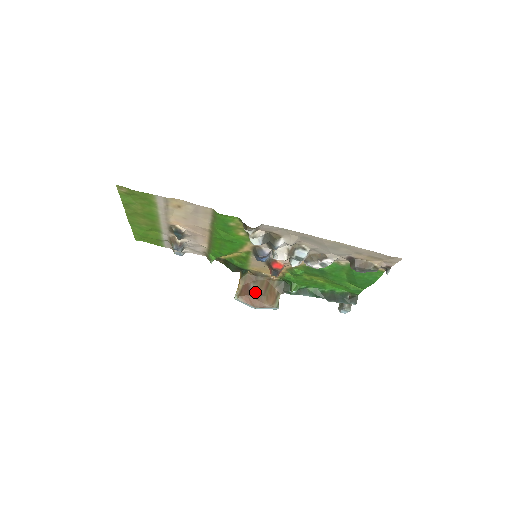
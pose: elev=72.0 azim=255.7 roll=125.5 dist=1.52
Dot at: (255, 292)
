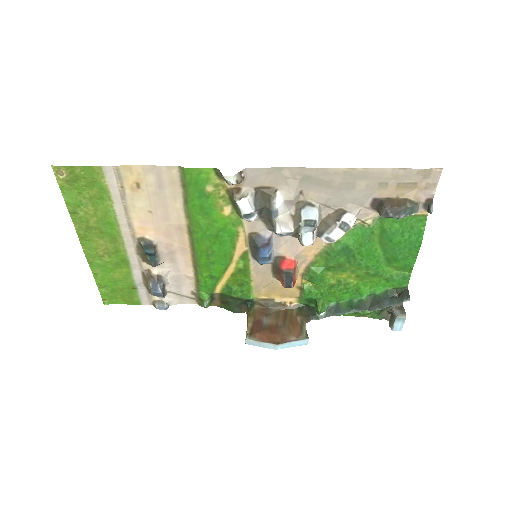
Dot at: (271, 326)
